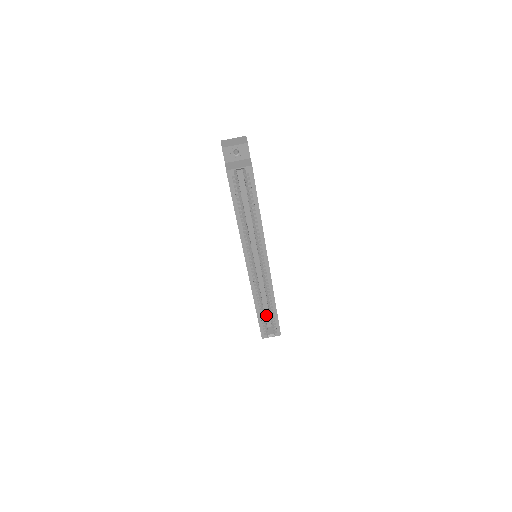
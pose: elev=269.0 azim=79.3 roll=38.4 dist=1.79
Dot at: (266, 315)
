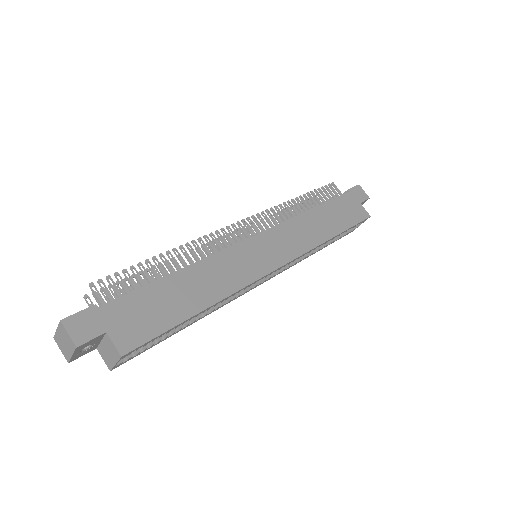
Dot at: occluded
